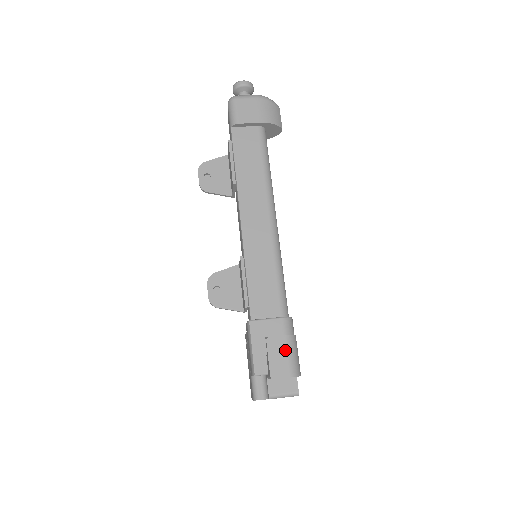
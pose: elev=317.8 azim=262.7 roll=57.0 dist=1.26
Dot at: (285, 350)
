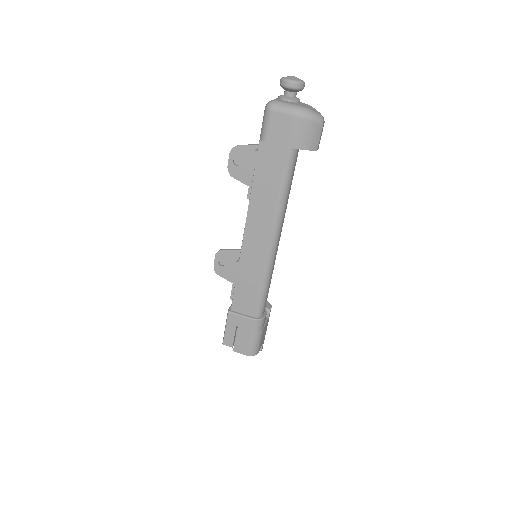
Dot at: (249, 339)
